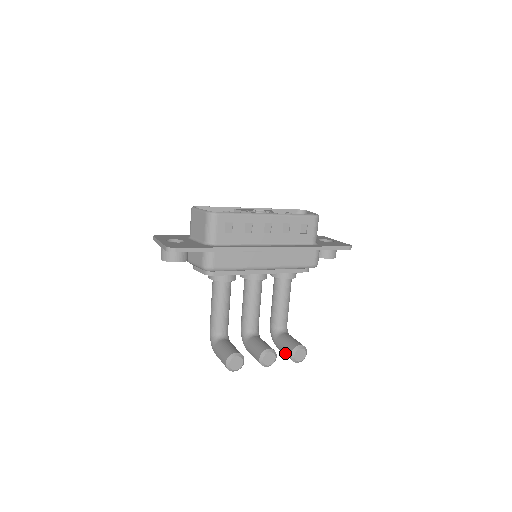
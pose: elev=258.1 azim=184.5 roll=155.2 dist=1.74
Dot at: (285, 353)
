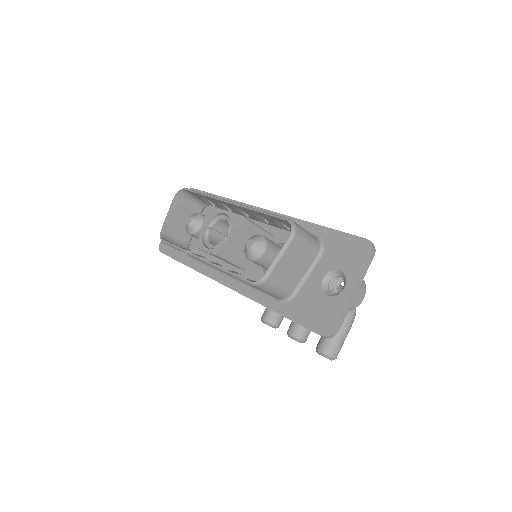
Dot at: occluded
